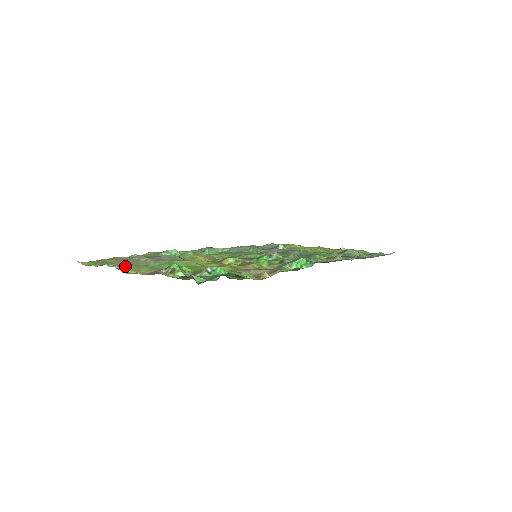
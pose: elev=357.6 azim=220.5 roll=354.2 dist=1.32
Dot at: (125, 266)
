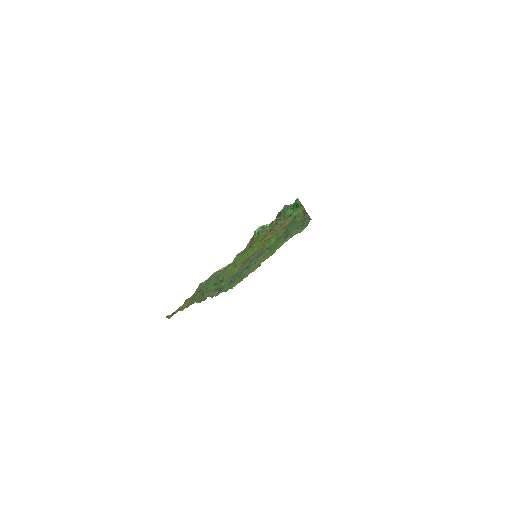
Dot at: occluded
